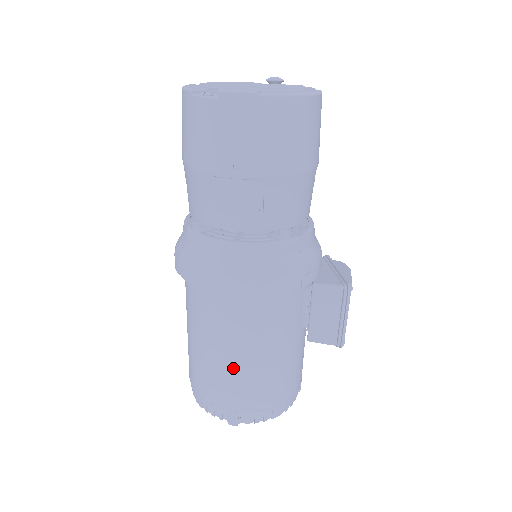
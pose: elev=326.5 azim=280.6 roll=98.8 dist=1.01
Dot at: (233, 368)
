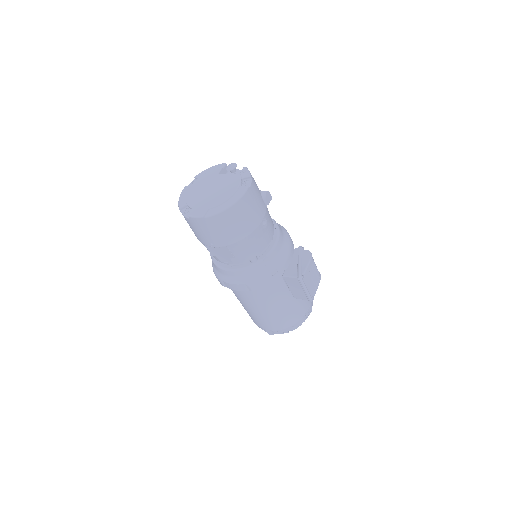
Dot at: (257, 314)
